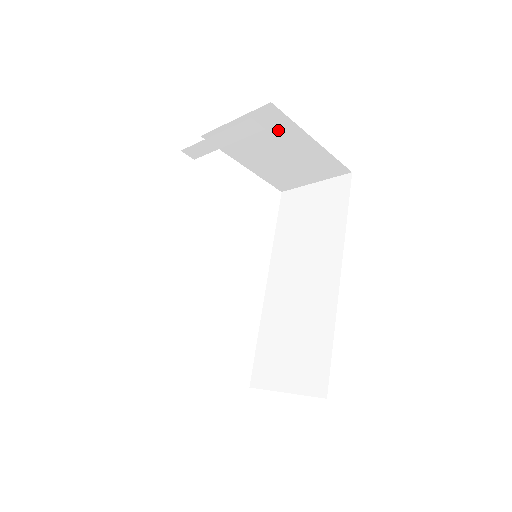
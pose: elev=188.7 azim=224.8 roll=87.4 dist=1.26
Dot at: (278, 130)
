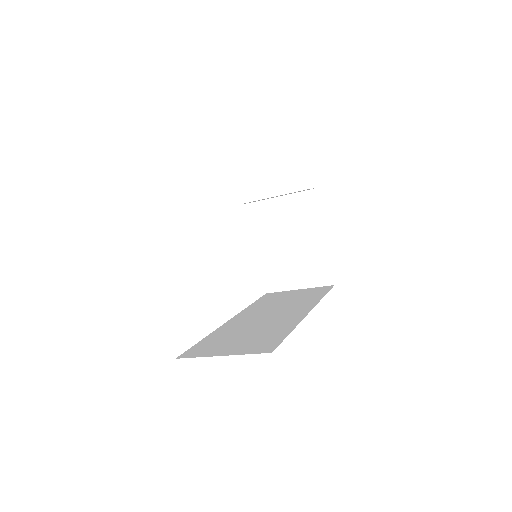
Dot at: (305, 217)
